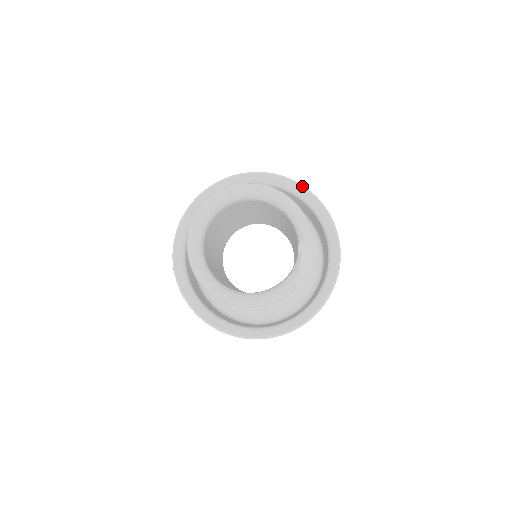
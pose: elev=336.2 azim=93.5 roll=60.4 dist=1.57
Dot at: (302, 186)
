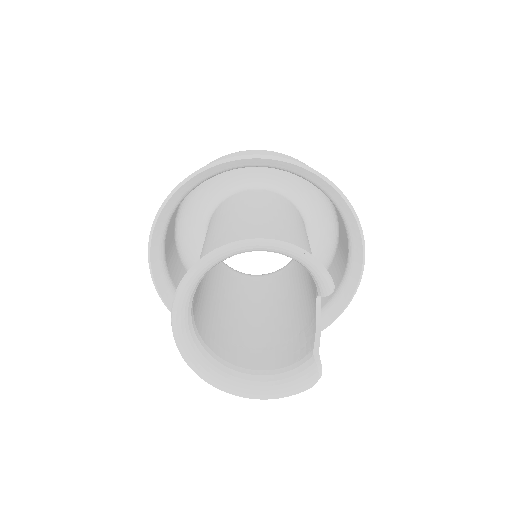
Dot at: (320, 175)
